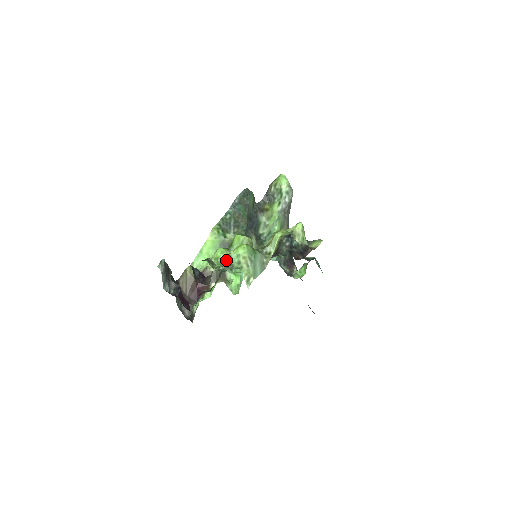
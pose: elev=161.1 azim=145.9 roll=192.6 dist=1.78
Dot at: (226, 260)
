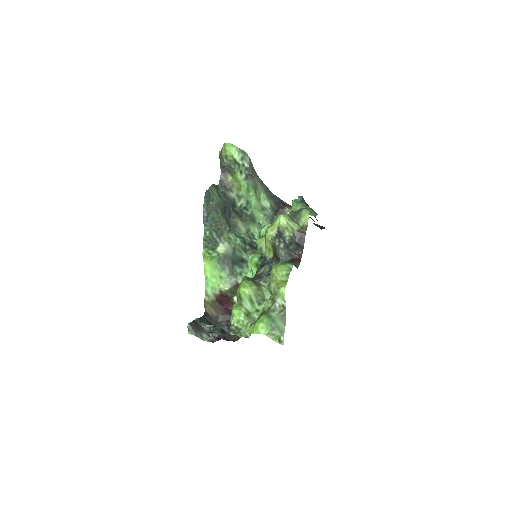
Dot at: (246, 319)
